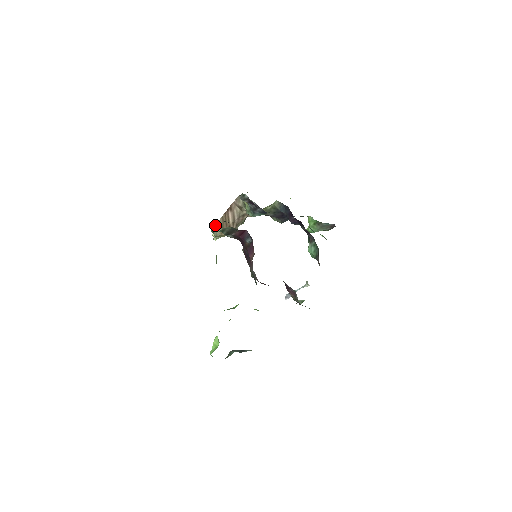
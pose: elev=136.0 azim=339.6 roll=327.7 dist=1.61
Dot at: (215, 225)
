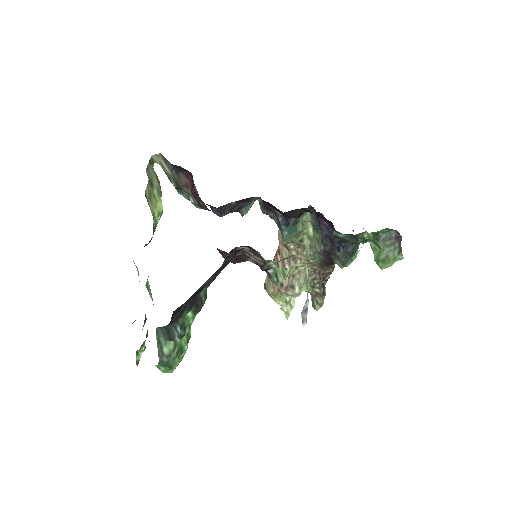
Dot at: (266, 278)
